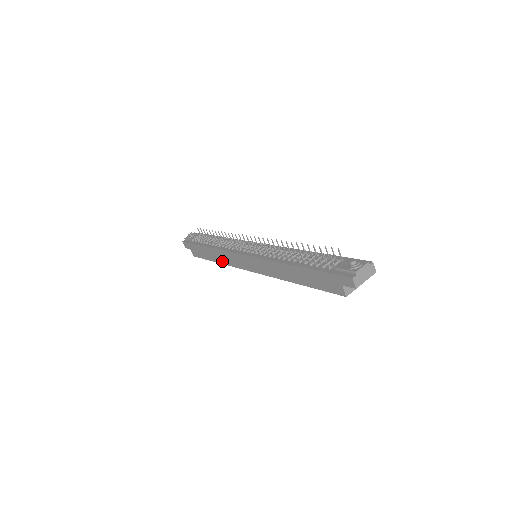
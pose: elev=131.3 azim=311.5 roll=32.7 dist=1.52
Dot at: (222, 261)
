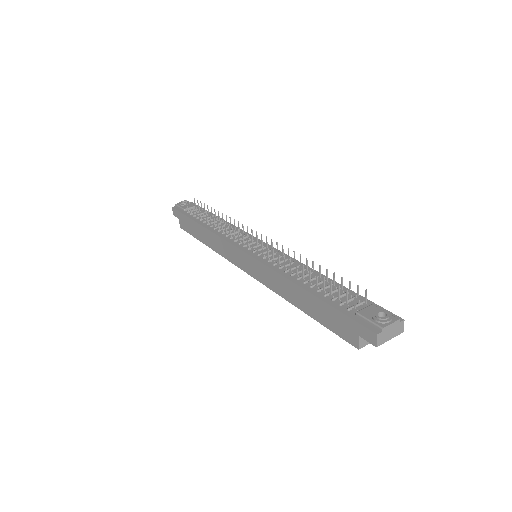
Dot at: (213, 246)
